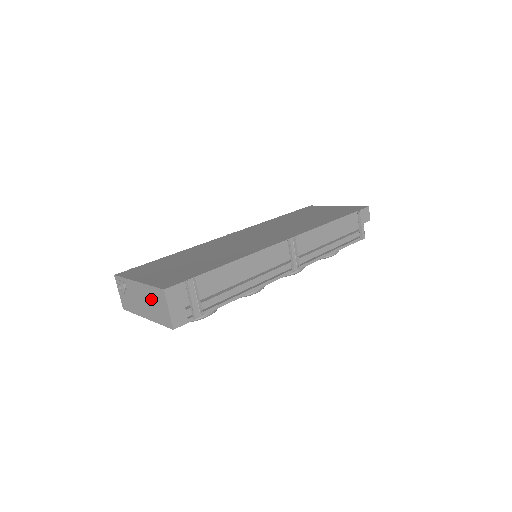
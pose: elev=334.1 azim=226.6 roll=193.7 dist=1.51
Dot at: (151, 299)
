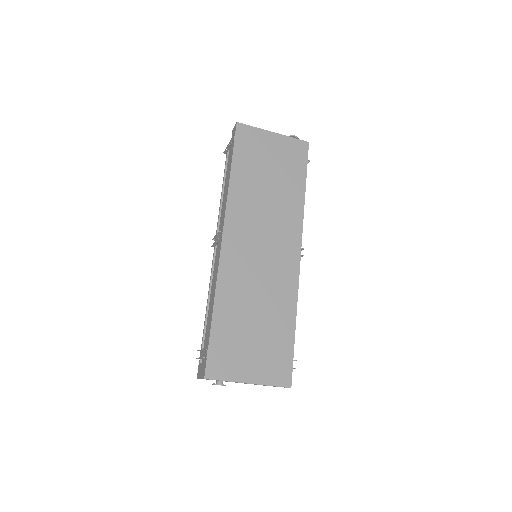
Dot at: occluded
